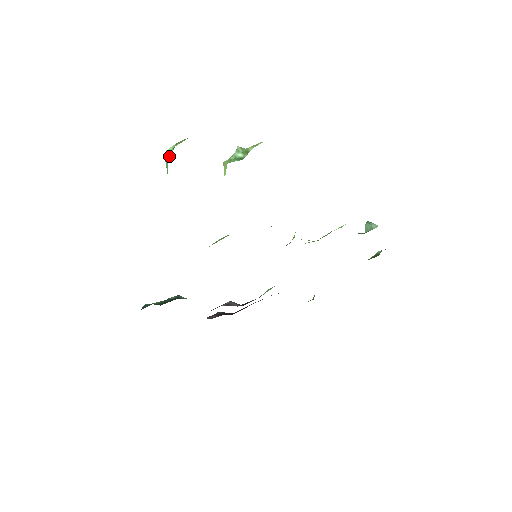
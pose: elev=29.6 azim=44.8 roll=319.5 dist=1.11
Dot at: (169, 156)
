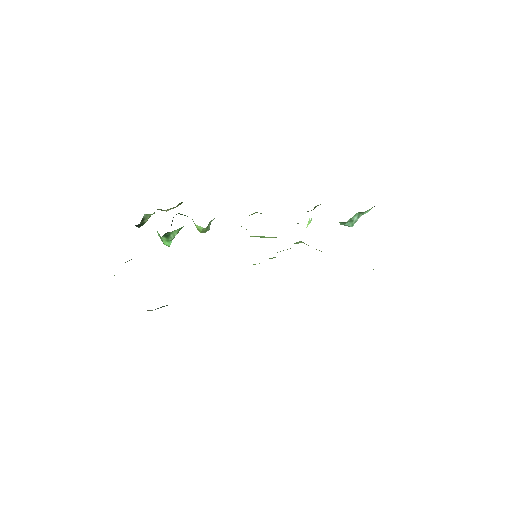
Dot at: occluded
